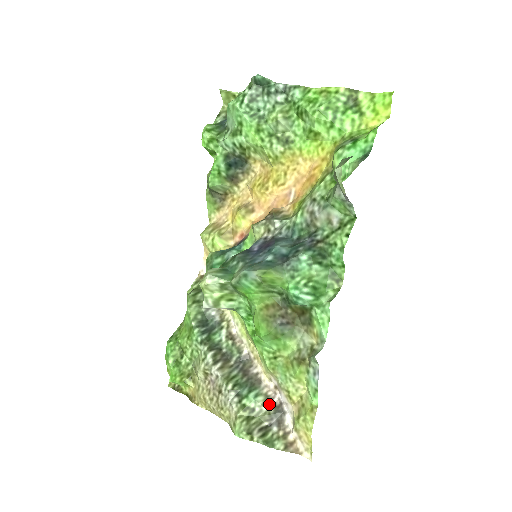
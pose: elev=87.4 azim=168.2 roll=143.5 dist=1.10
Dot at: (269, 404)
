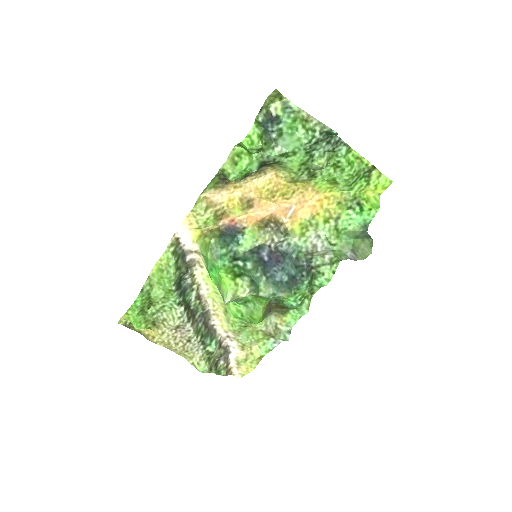
Dot at: (220, 347)
